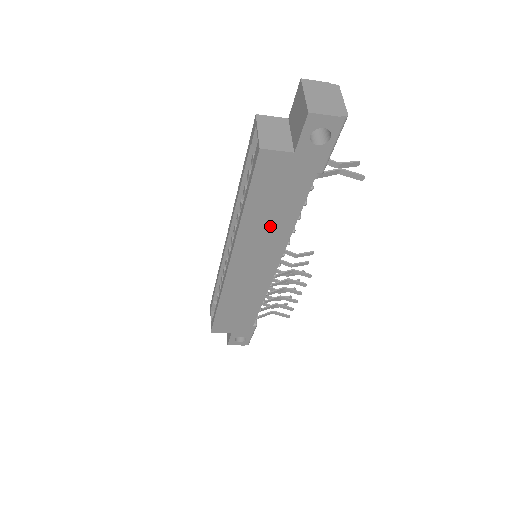
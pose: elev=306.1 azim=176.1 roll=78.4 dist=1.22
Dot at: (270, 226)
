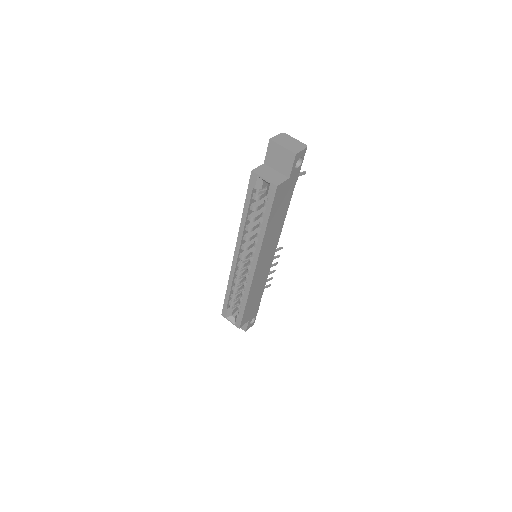
Dot at: (275, 228)
